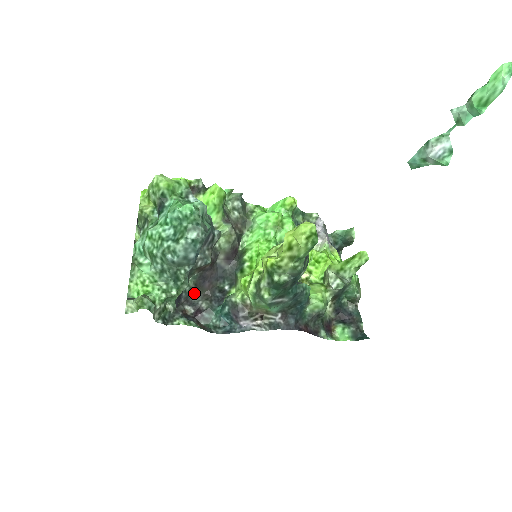
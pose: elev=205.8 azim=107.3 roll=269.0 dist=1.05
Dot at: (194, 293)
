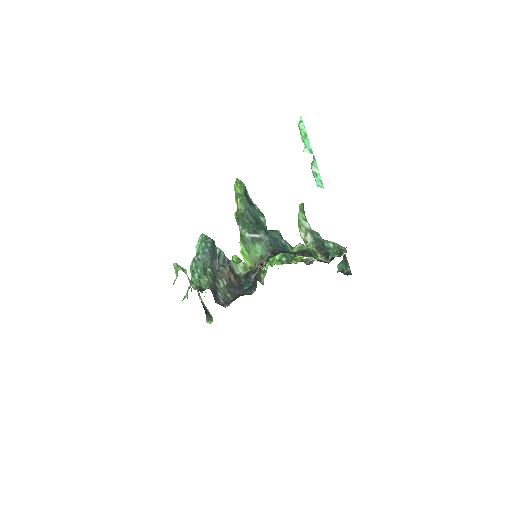
Dot at: (230, 298)
